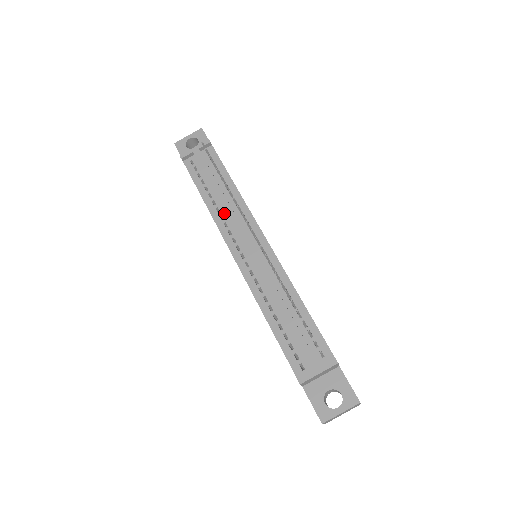
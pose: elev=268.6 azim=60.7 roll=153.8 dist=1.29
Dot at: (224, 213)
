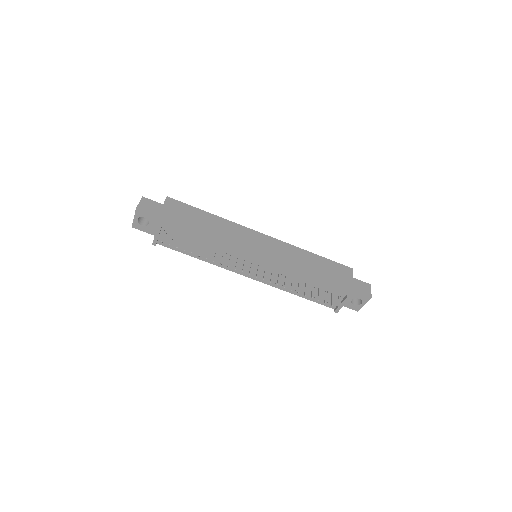
Dot at: (218, 260)
